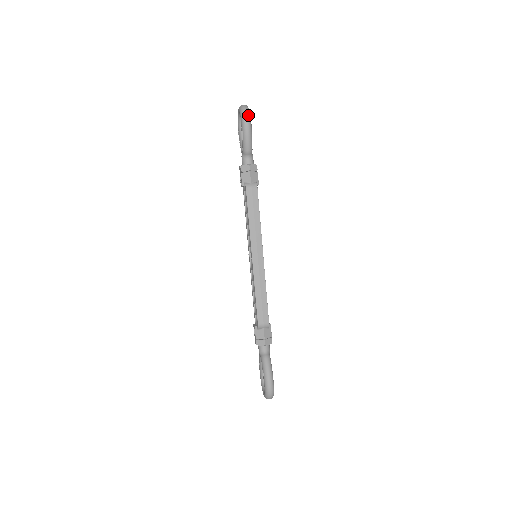
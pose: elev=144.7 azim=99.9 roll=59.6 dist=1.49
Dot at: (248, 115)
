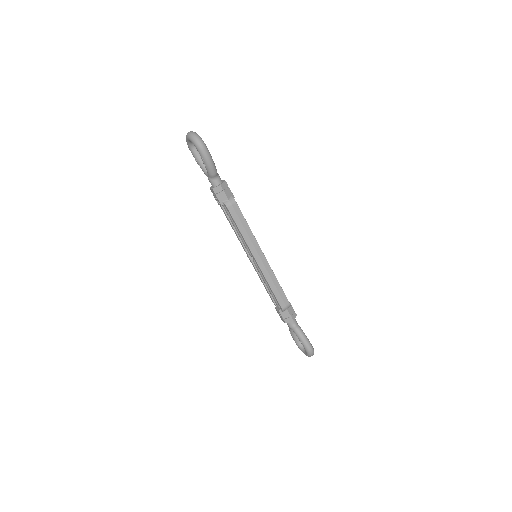
Dot at: (202, 143)
